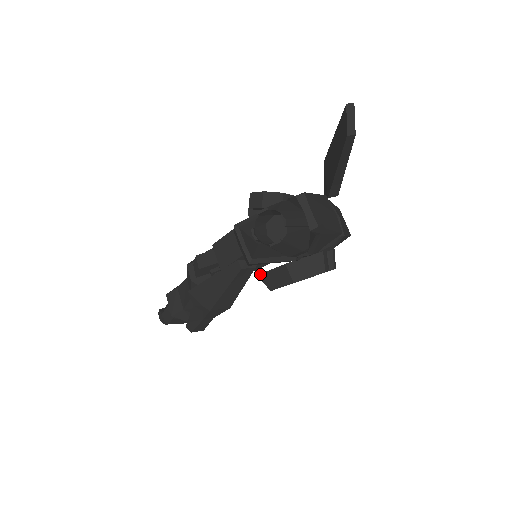
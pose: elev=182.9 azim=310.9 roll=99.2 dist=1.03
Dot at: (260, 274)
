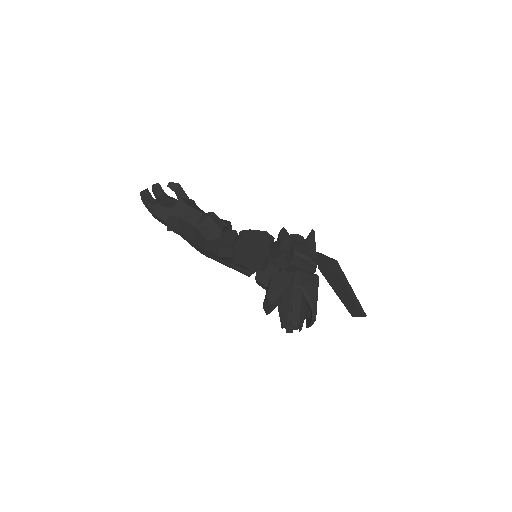
Dot at: (258, 281)
